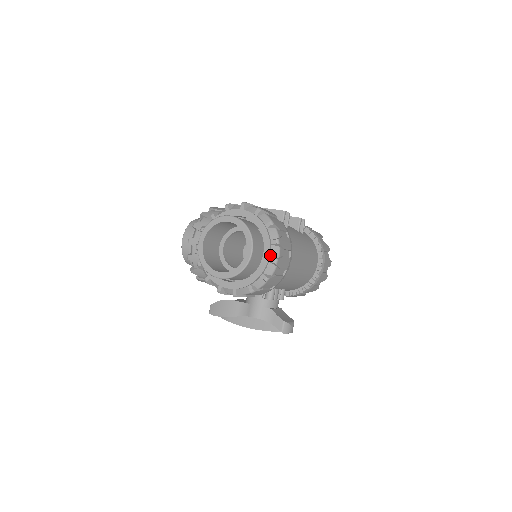
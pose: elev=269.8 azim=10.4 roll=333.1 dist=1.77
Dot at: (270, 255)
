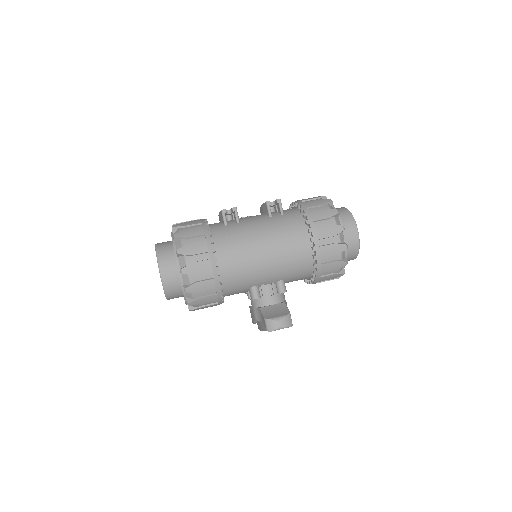
Dot at: (180, 267)
